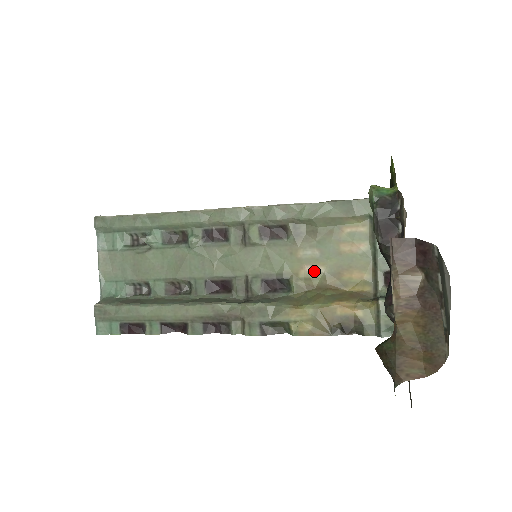
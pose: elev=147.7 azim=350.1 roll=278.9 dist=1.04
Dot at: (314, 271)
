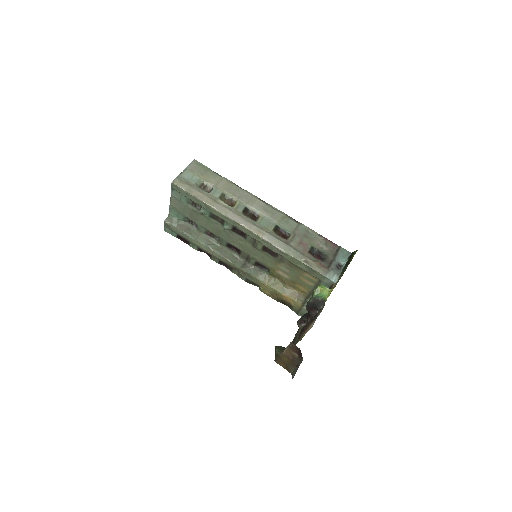
Dot at: (283, 275)
